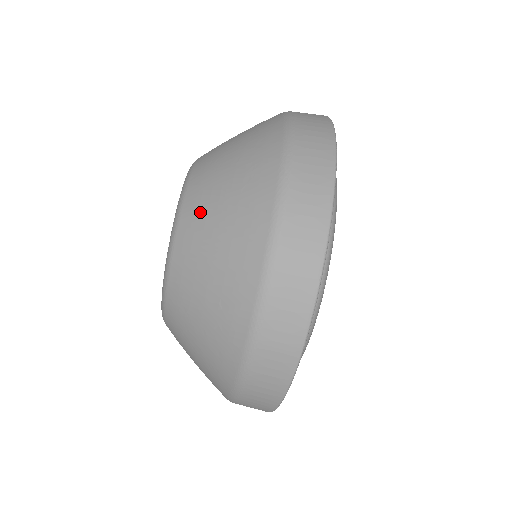
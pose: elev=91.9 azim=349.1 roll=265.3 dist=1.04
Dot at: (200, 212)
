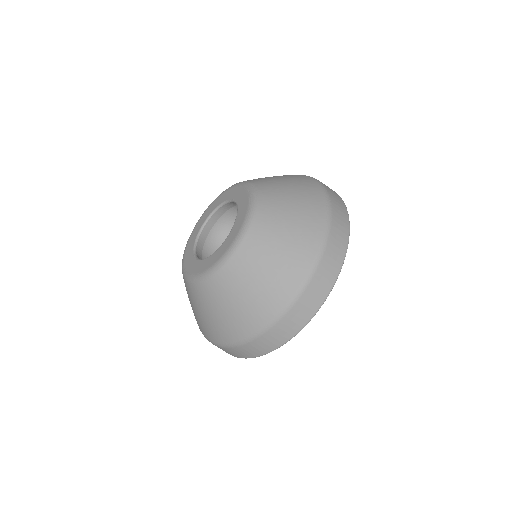
Dot at: (241, 273)
